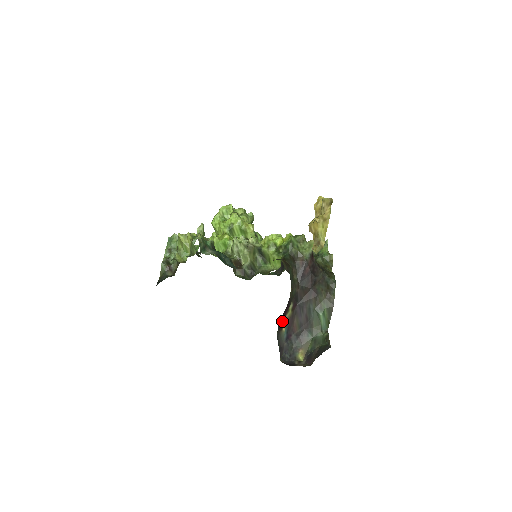
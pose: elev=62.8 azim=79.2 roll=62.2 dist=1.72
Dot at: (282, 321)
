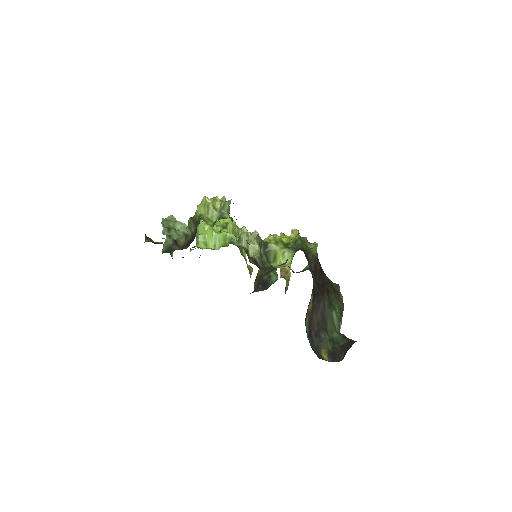
Dot at: occluded
